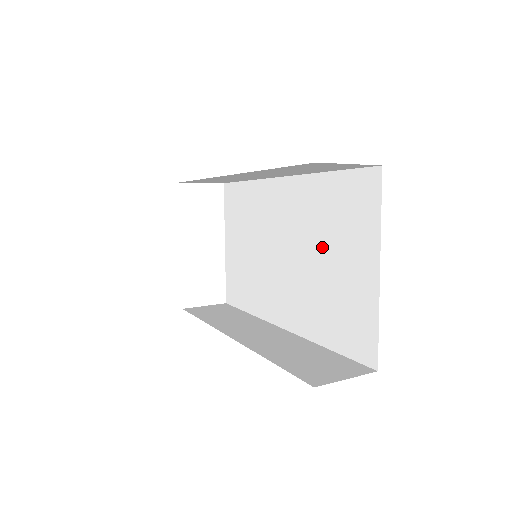
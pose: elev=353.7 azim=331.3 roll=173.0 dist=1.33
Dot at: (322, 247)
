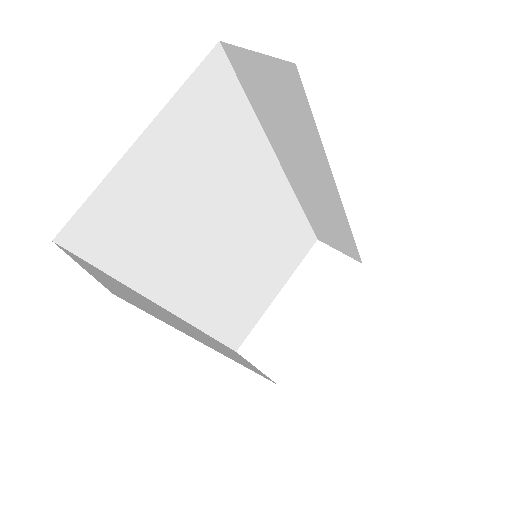
Dot at: occluded
